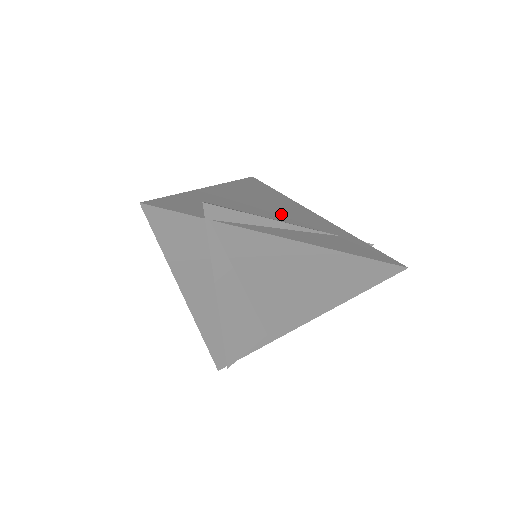
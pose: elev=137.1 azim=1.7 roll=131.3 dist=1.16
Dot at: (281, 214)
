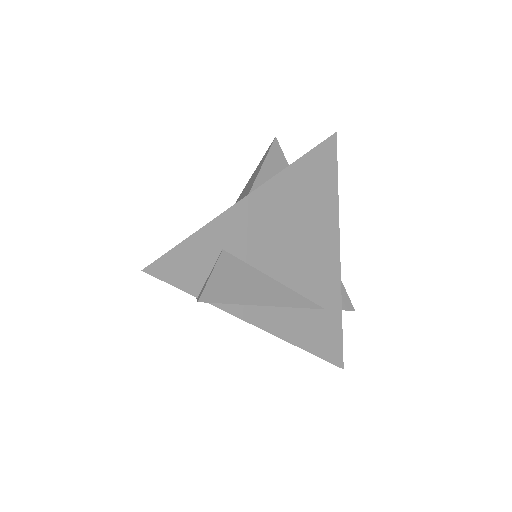
Dot at: (295, 263)
